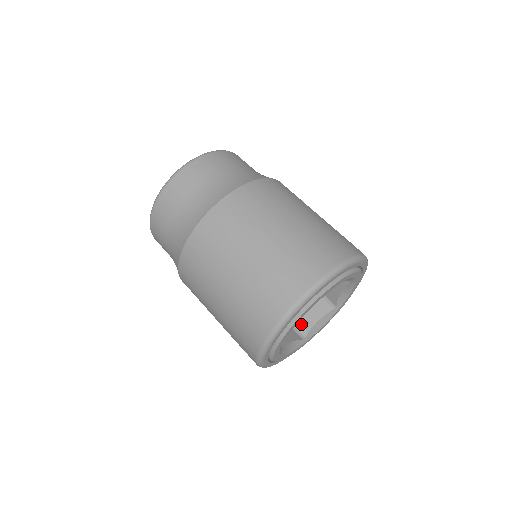
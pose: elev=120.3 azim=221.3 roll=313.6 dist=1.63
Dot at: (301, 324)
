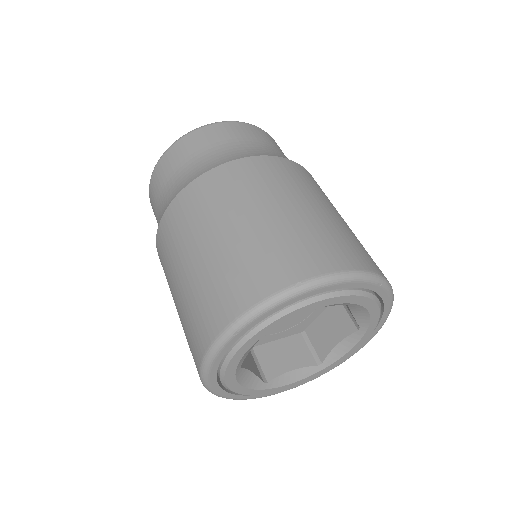
Dot at: (269, 364)
